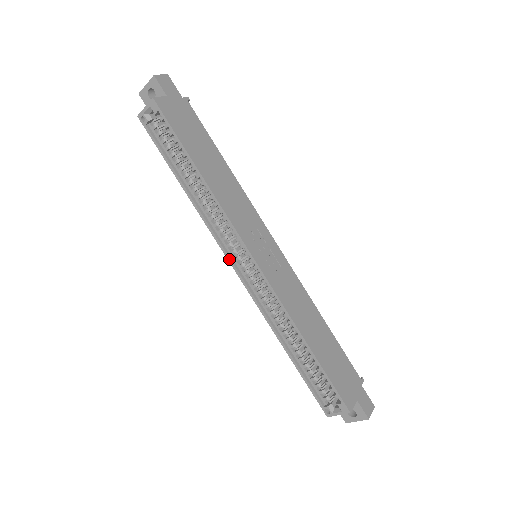
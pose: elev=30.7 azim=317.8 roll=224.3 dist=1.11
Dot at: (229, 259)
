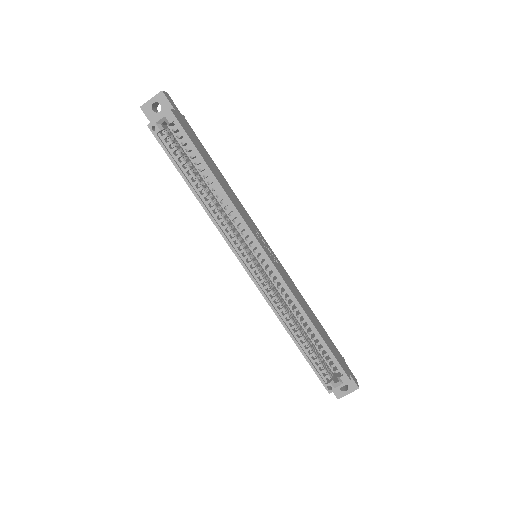
Dot at: (239, 258)
